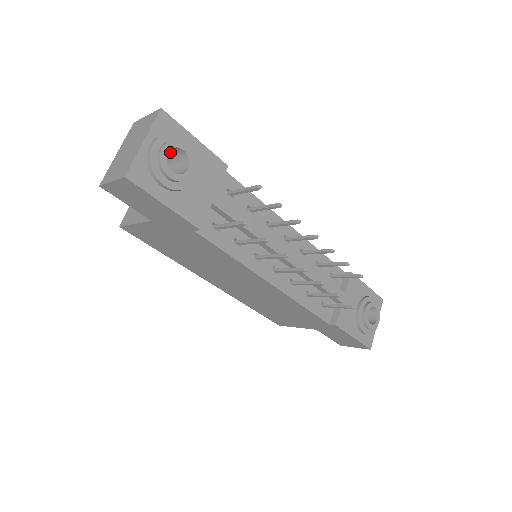
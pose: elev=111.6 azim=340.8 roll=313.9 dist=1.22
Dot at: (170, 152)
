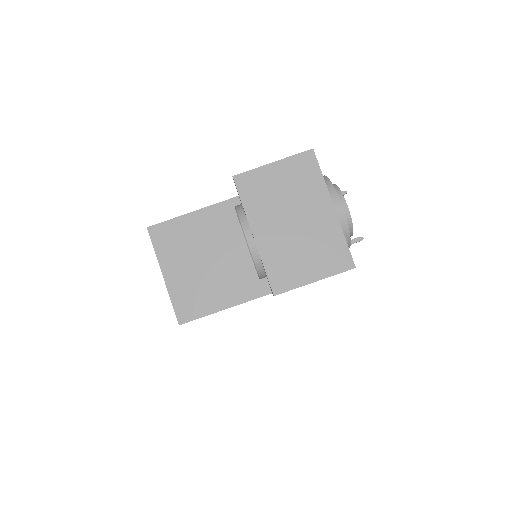
Dot at: occluded
